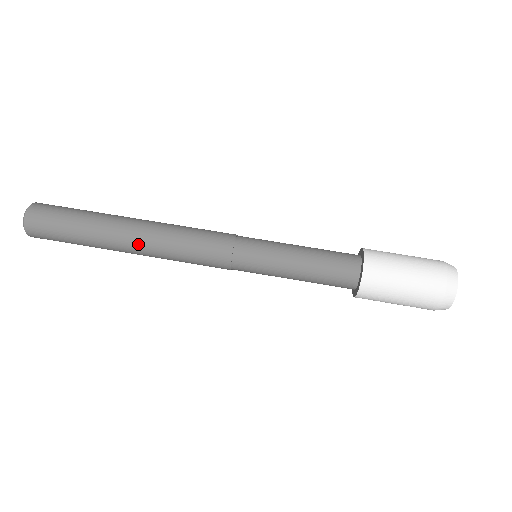
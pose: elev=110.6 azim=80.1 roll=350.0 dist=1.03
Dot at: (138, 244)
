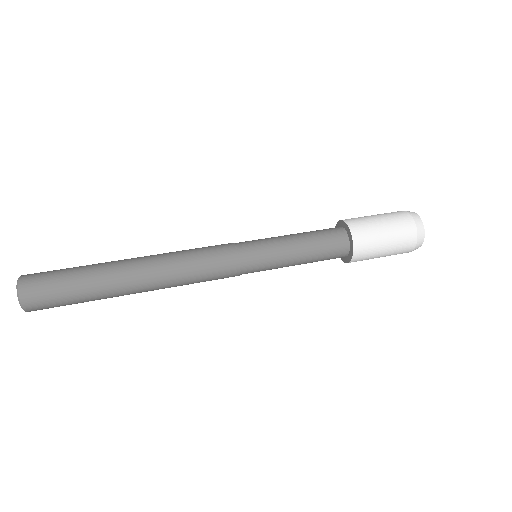
Dot at: (147, 273)
